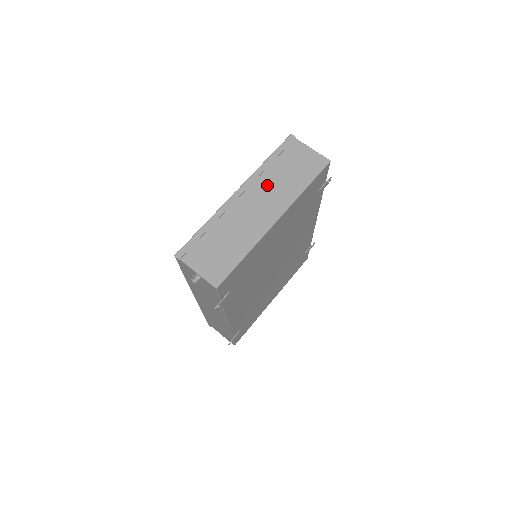
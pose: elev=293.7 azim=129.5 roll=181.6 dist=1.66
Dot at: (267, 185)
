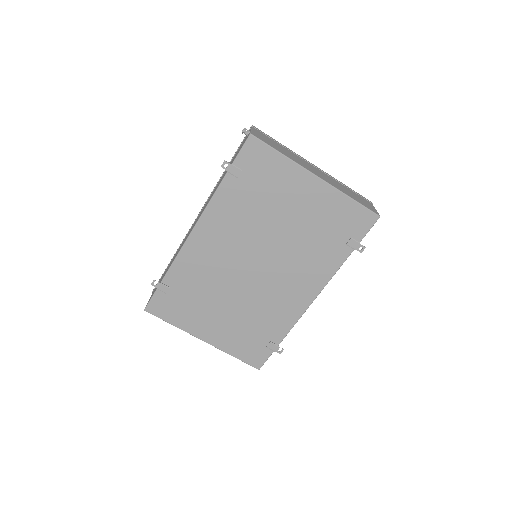
Dot at: (333, 180)
